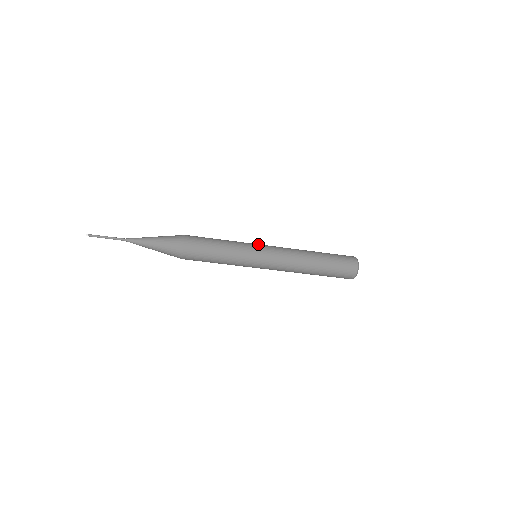
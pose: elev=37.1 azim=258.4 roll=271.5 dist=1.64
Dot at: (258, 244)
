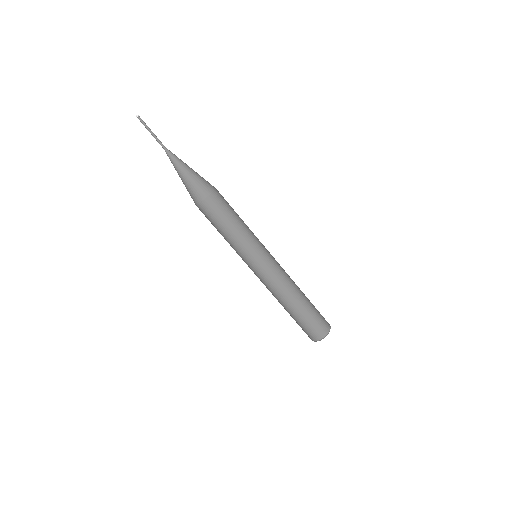
Dot at: occluded
